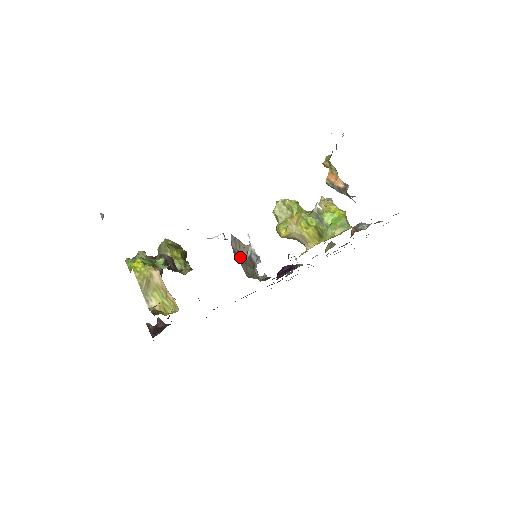
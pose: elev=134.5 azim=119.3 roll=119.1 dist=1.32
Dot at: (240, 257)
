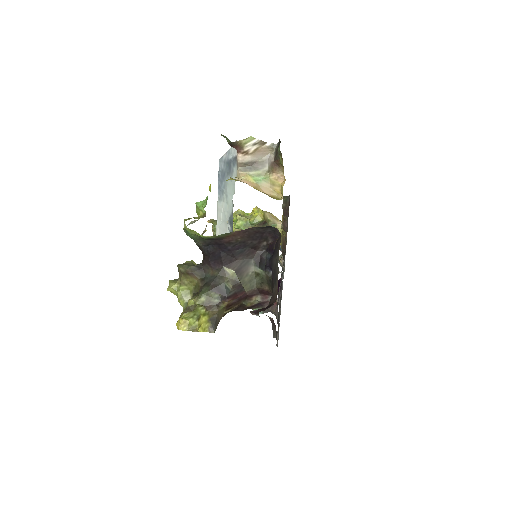
Dot at: occluded
